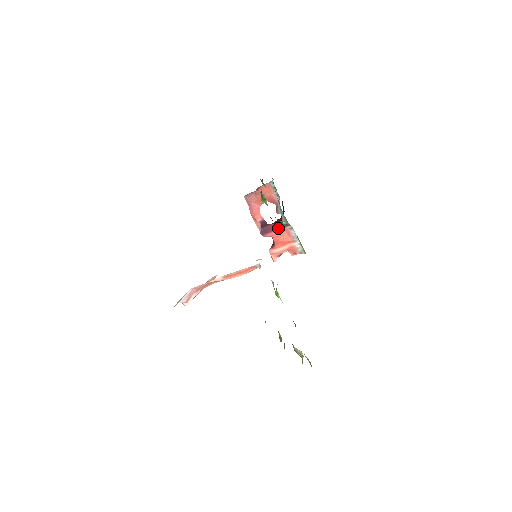
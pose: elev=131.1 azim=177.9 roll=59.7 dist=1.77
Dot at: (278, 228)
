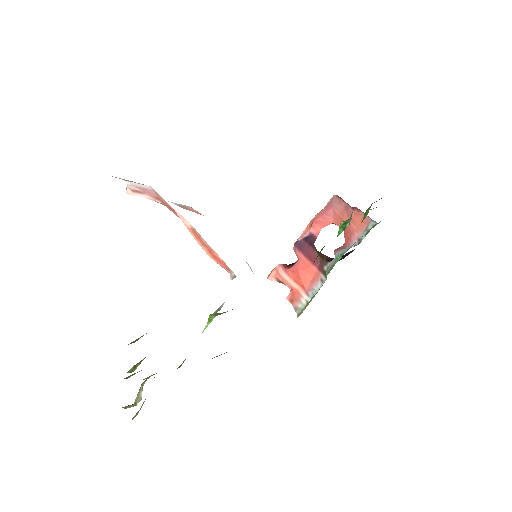
Dot at: (314, 262)
